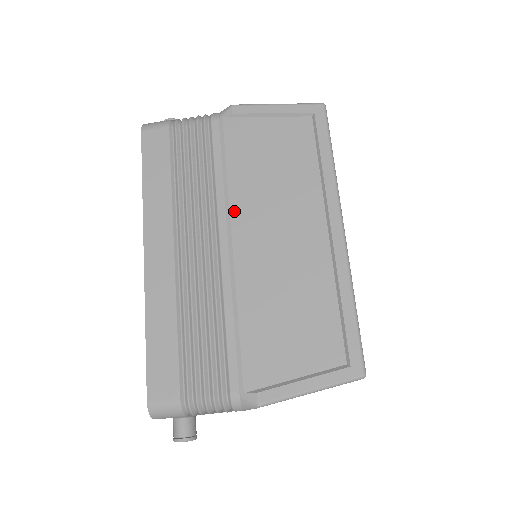
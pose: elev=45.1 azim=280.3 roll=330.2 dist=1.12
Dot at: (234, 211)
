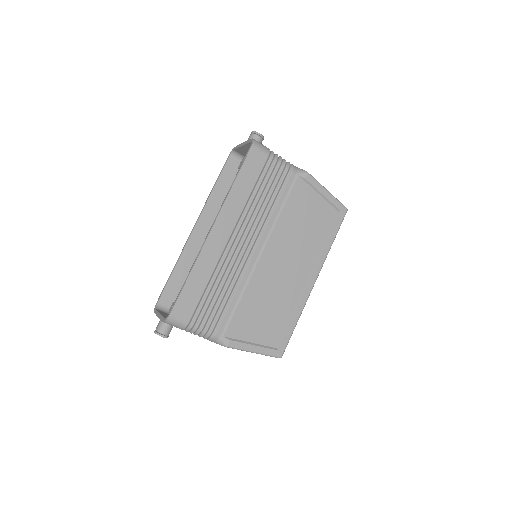
Dot at: (273, 236)
